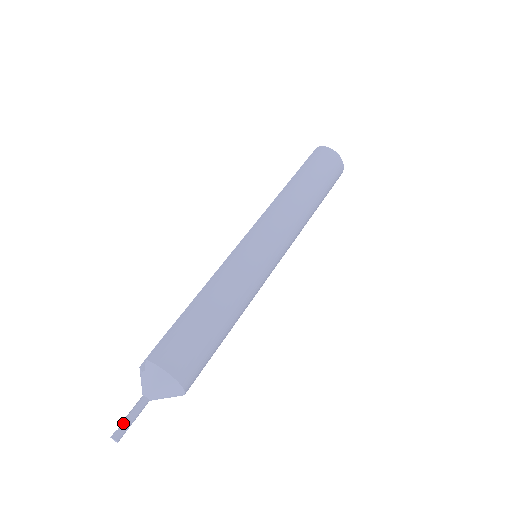
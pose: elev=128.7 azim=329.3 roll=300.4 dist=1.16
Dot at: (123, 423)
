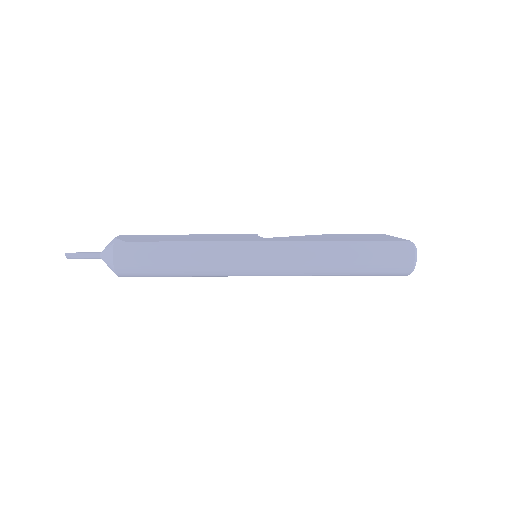
Dot at: (77, 254)
